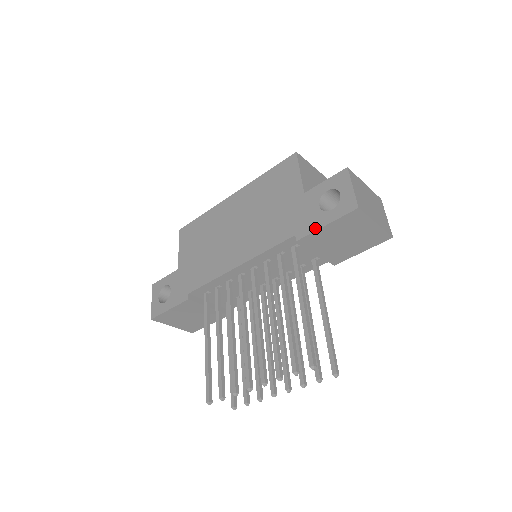
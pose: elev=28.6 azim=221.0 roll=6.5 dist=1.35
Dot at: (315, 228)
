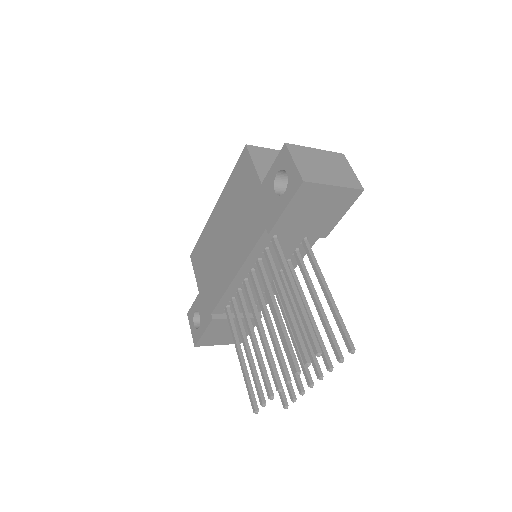
Dot at: (278, 216)
